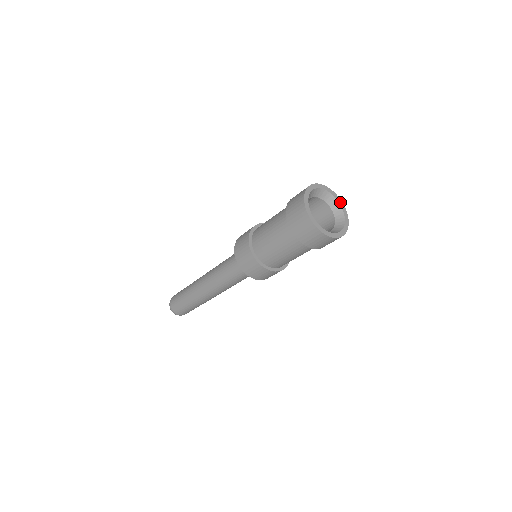
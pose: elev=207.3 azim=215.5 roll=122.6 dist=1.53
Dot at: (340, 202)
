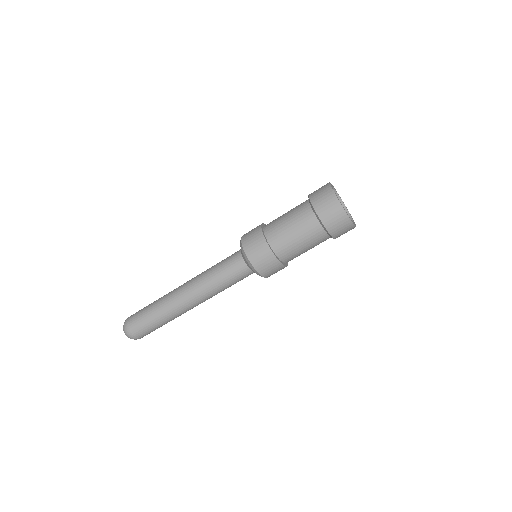
Dot at: (343, 202)
